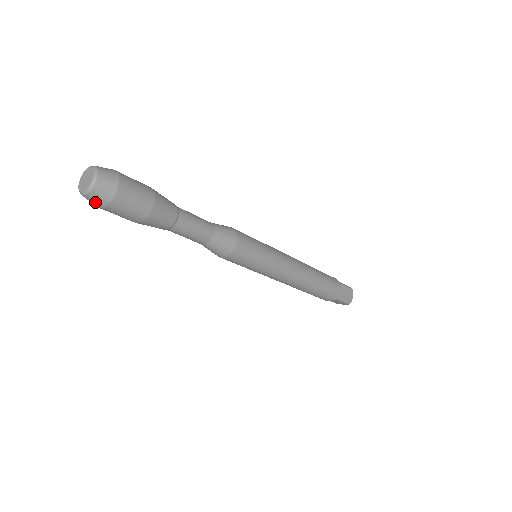
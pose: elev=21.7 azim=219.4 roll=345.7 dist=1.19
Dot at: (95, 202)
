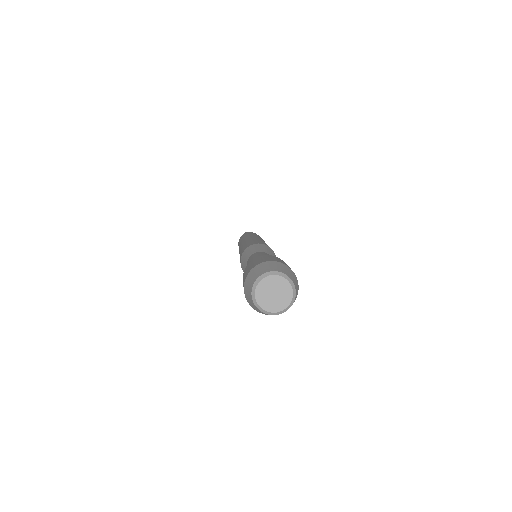
Dot at: (263, 313)
